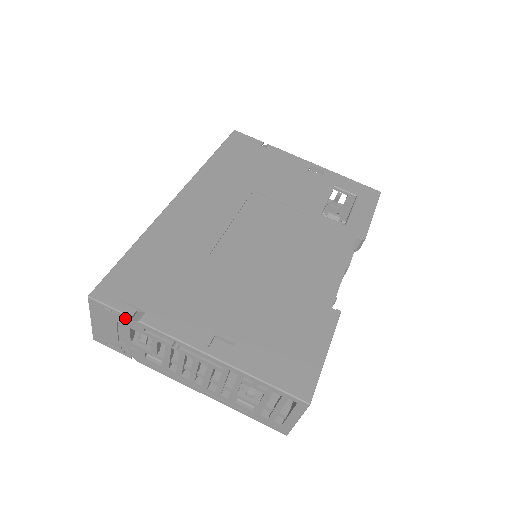
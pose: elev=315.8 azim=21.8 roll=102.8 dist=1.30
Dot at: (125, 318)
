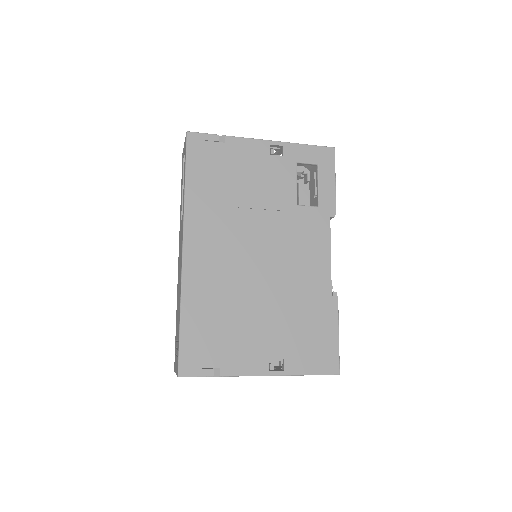
Dot at: occluded
